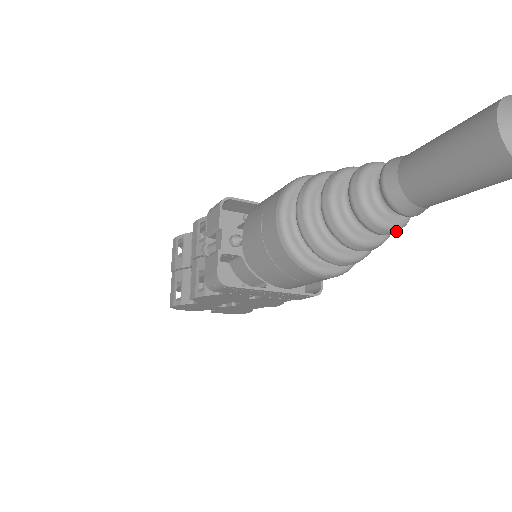
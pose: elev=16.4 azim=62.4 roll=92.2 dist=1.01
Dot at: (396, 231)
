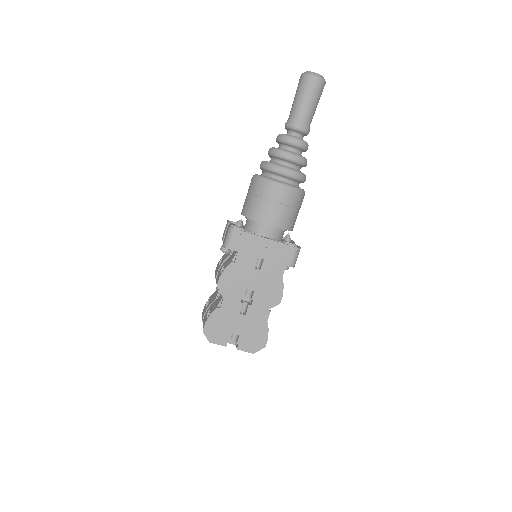
Dot at: (301, 143)
